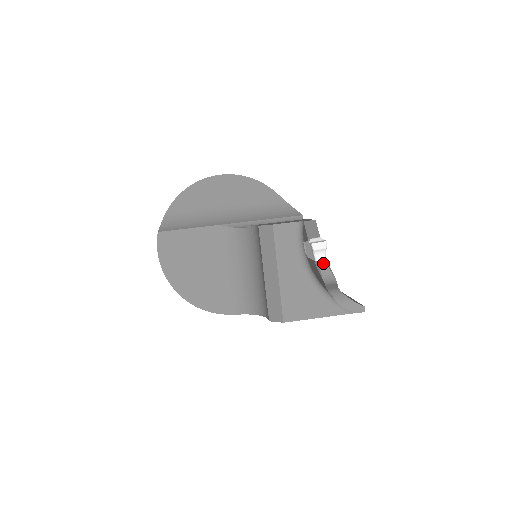
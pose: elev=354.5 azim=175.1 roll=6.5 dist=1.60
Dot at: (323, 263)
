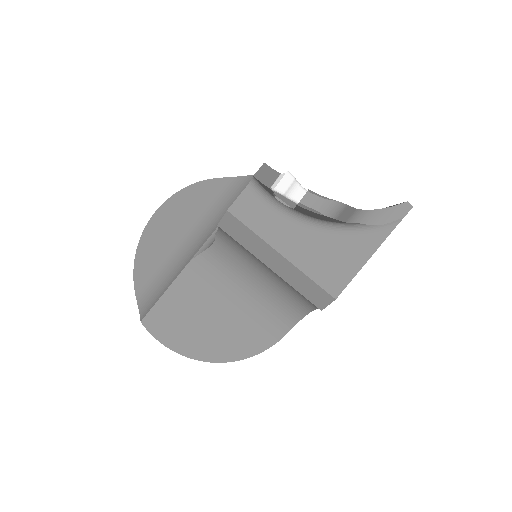
Dot at: (308, 198)
